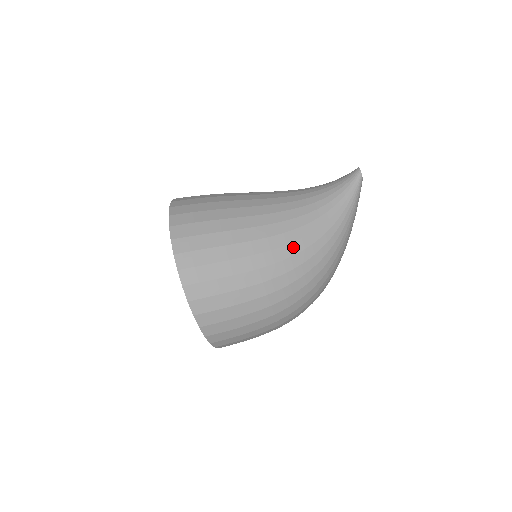
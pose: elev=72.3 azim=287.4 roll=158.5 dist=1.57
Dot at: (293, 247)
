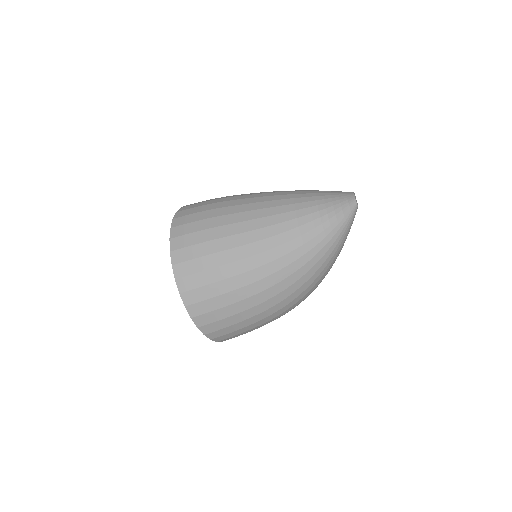
Dot at: (293, 287)
